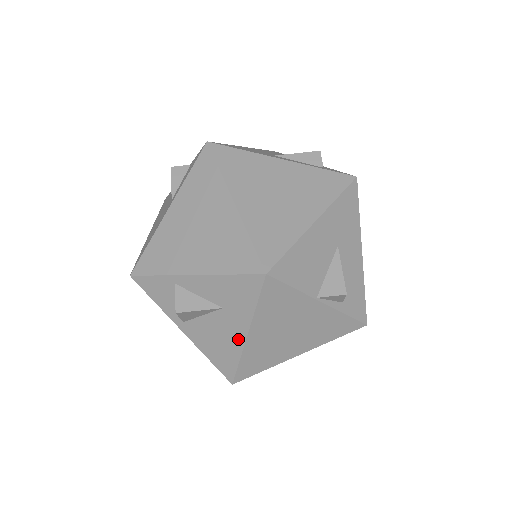
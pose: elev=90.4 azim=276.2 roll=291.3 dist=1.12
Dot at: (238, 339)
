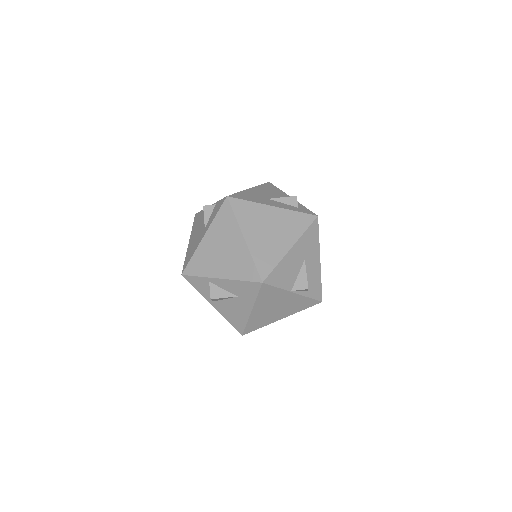
Dot at: (246, 313)
